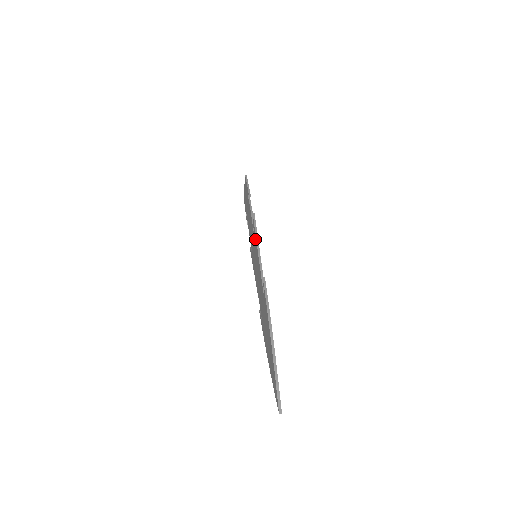
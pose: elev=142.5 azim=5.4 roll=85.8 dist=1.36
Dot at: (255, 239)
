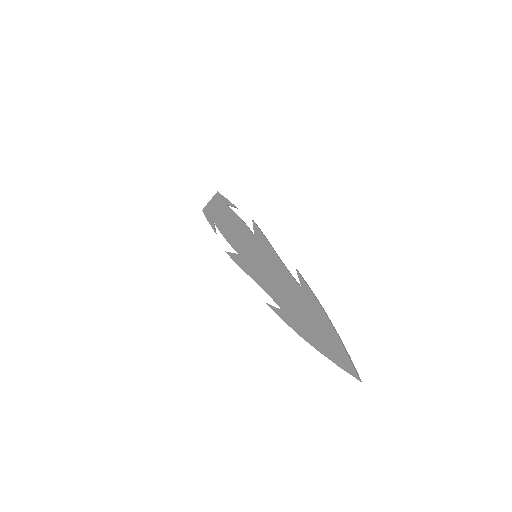
Dot at: (263, 240)
